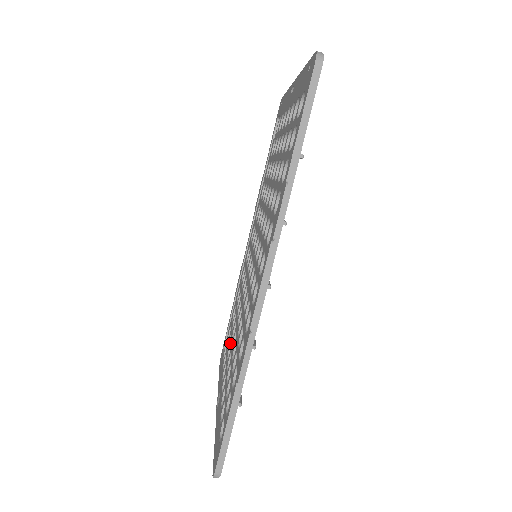
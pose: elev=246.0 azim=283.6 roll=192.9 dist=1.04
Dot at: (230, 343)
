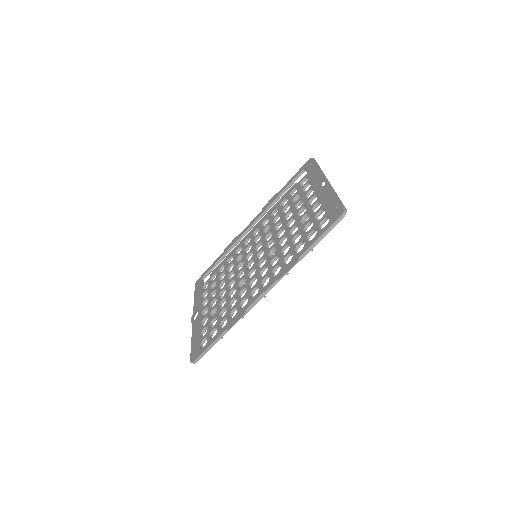
Dot at: (216, 289)
